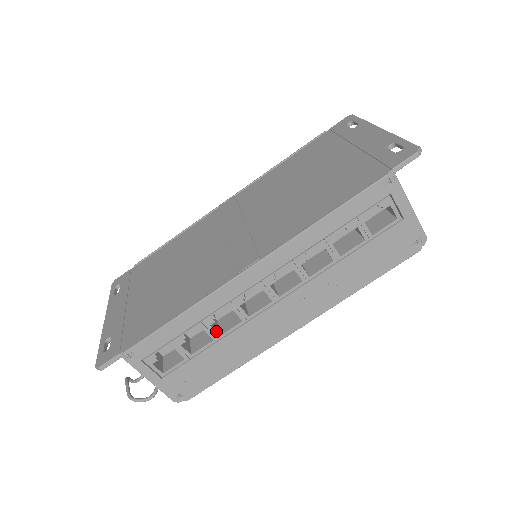
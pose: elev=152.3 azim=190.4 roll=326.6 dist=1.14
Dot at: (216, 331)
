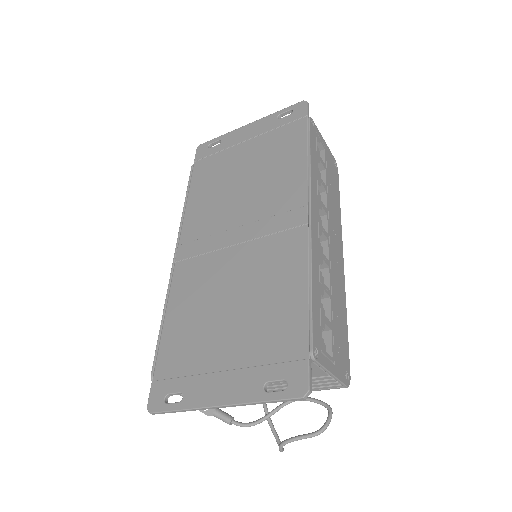
Dot at: (326, 288)
